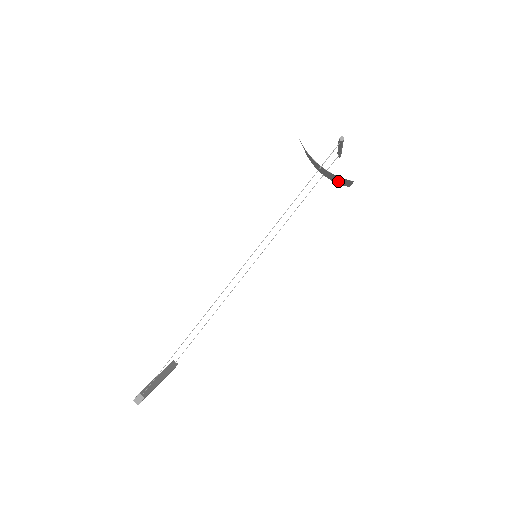
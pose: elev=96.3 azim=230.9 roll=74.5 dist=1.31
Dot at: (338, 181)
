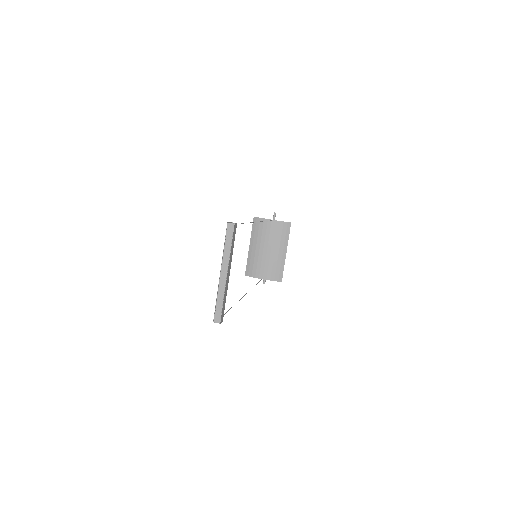
Dot at: (277, 259)
